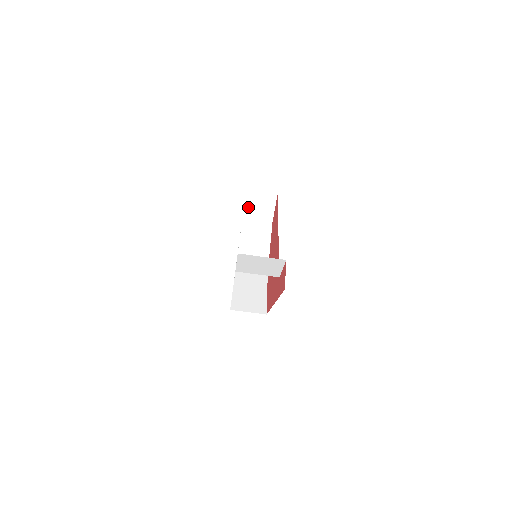
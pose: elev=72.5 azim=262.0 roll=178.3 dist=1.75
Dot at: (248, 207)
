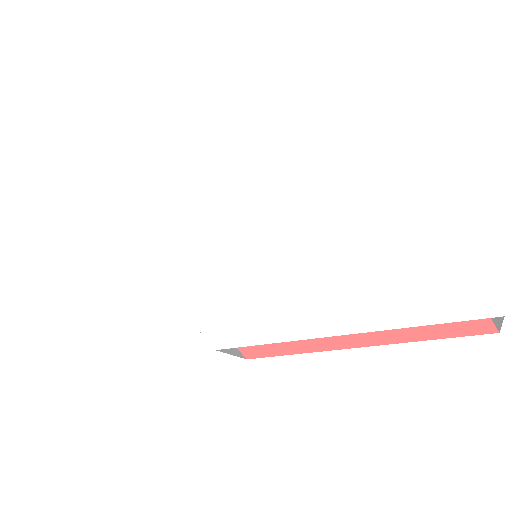
Dot at: occluded
